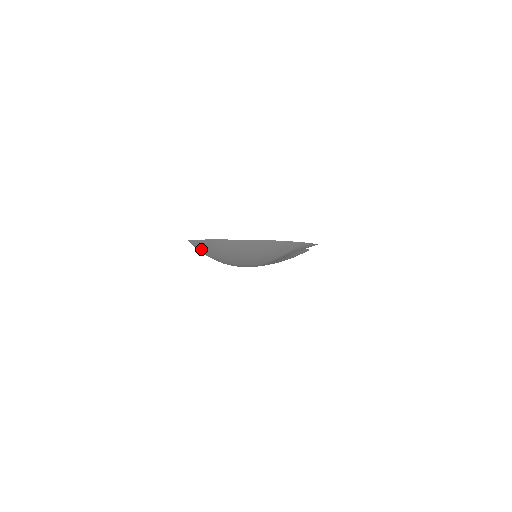
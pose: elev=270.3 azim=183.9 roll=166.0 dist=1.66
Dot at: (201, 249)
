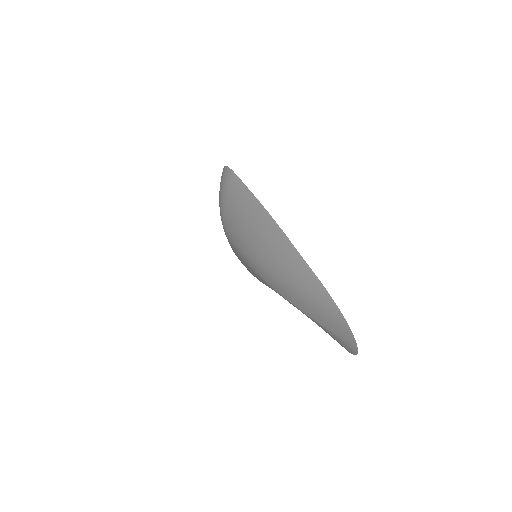
Dot at: (232, 192)
